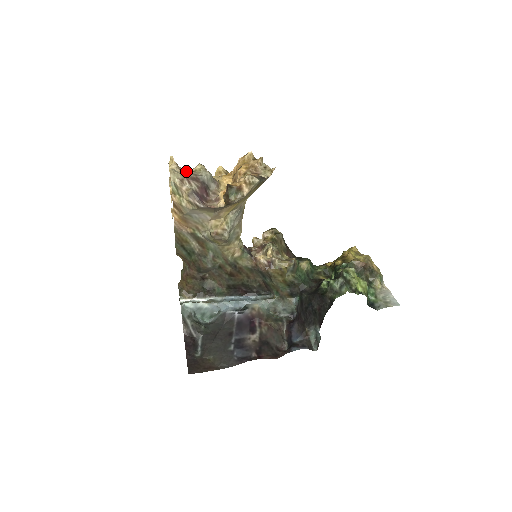
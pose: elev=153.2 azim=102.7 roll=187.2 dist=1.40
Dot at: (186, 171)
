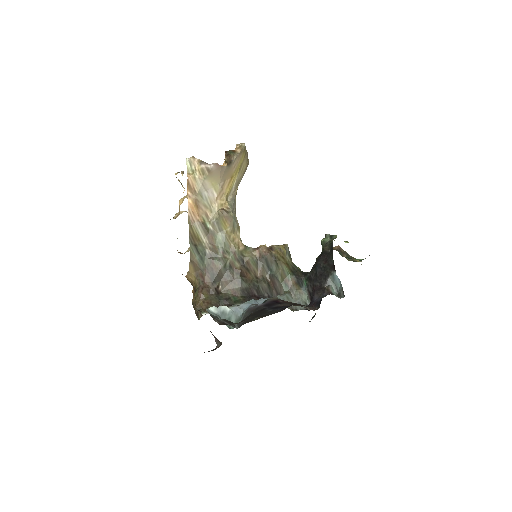
Dot at: occluded
